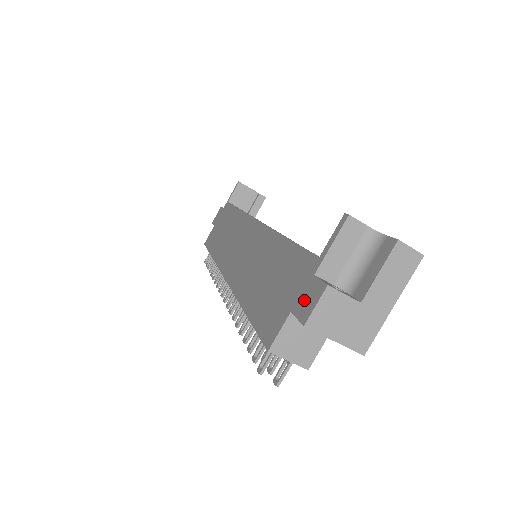
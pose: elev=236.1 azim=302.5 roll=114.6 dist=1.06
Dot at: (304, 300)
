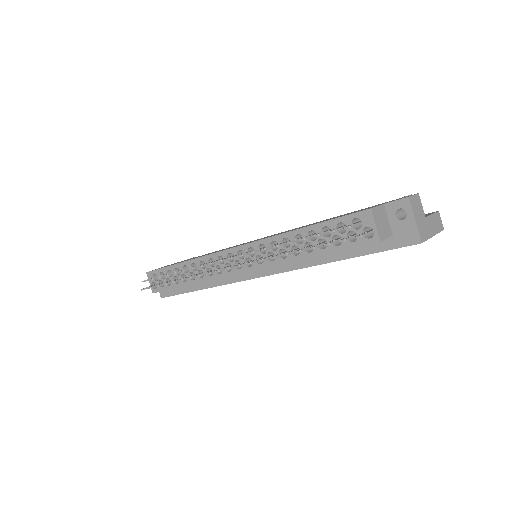
Dot at: (397, 199)
